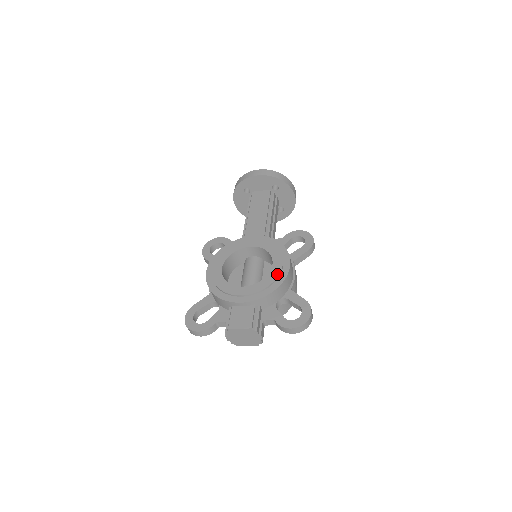
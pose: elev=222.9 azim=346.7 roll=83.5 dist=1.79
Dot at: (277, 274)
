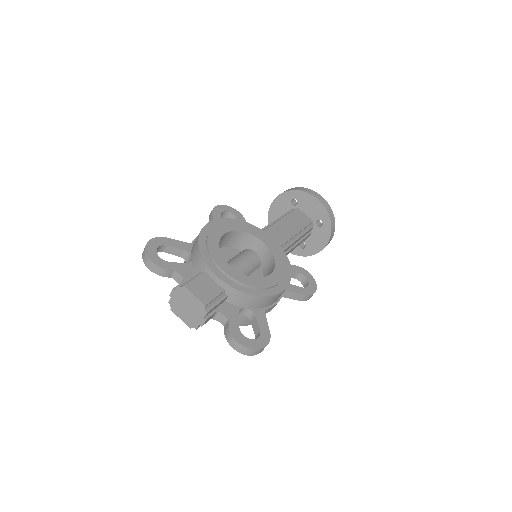
Dot at: (268, 285)
